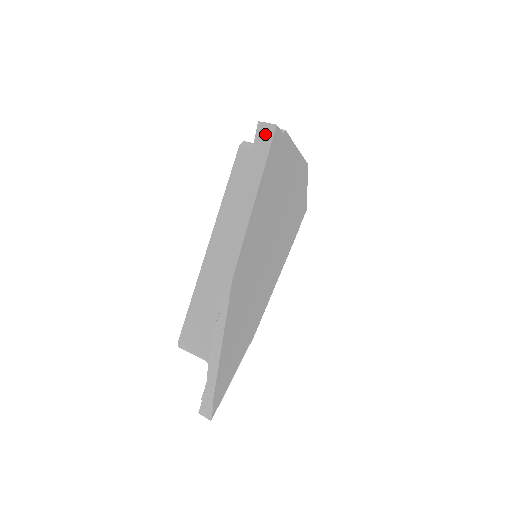
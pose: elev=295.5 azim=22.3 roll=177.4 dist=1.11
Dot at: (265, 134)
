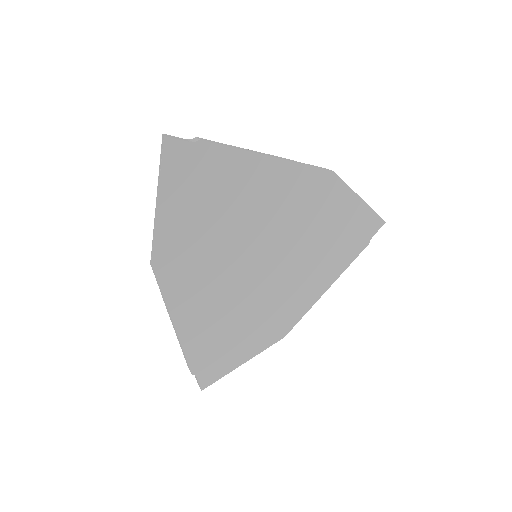
Dot at: (162, 144)
